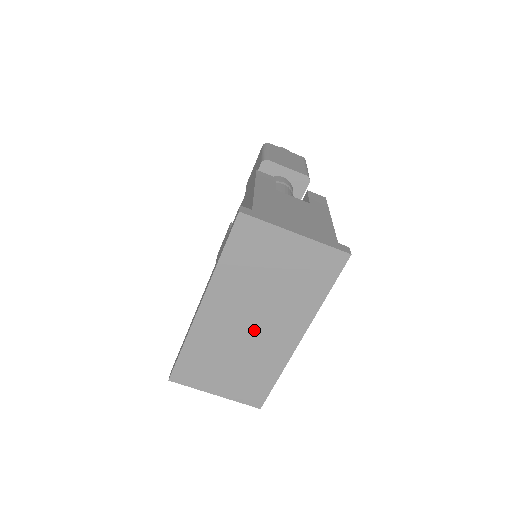
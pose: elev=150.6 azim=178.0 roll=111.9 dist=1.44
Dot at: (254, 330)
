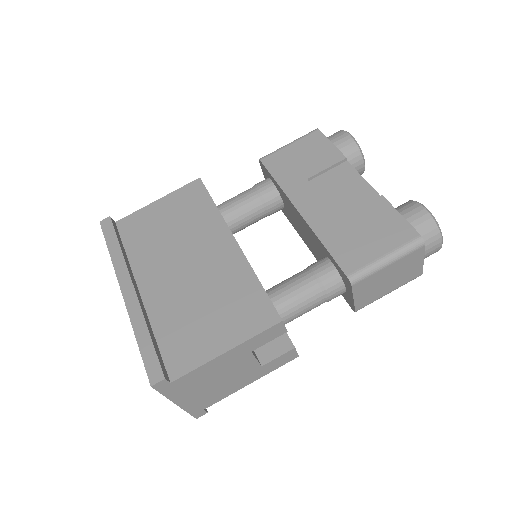
Dot at: occluded
